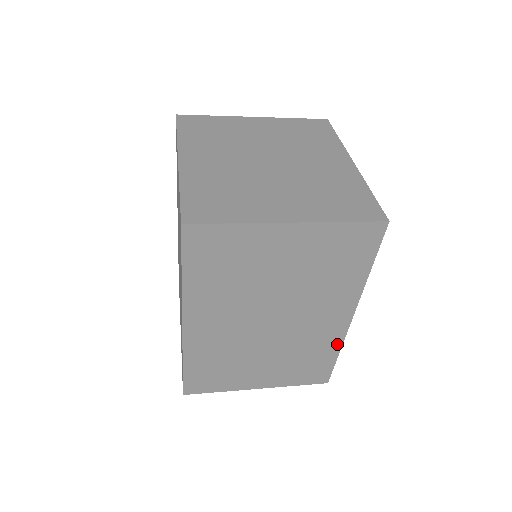
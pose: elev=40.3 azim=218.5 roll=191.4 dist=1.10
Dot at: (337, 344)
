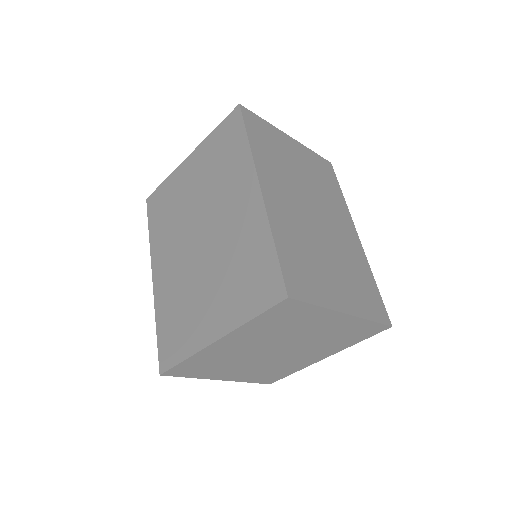
Dot at: (367, 265)
